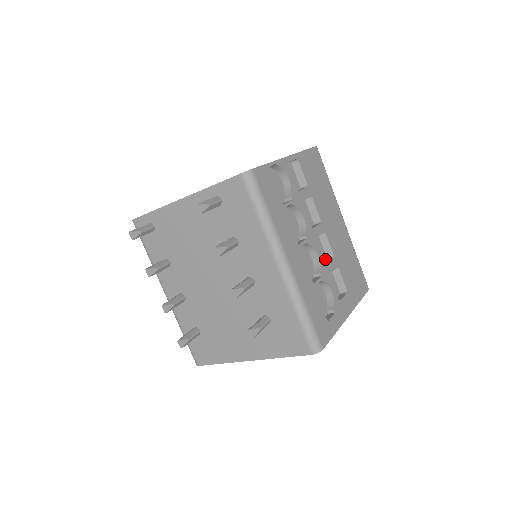
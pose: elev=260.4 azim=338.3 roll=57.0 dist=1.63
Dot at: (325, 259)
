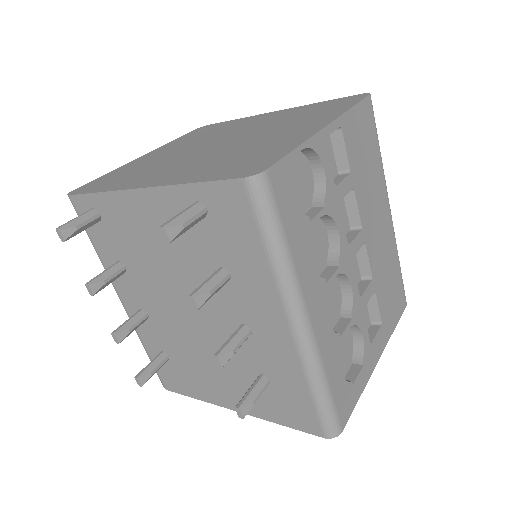
Dot at: (358, 279)
